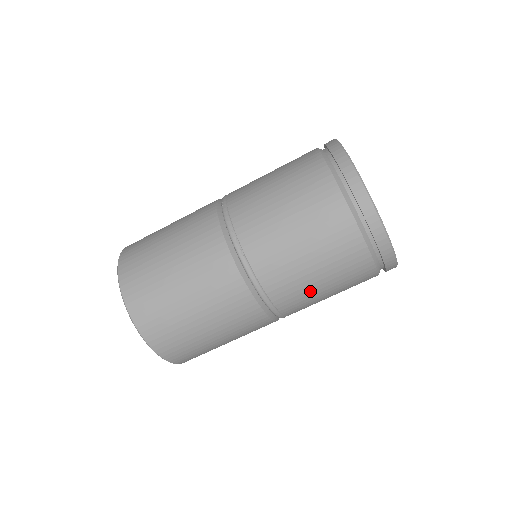
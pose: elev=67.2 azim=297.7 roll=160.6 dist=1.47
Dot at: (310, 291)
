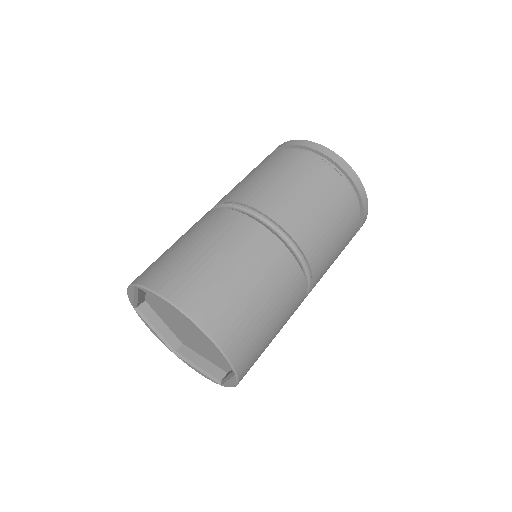
Dot at: (331, 260)
